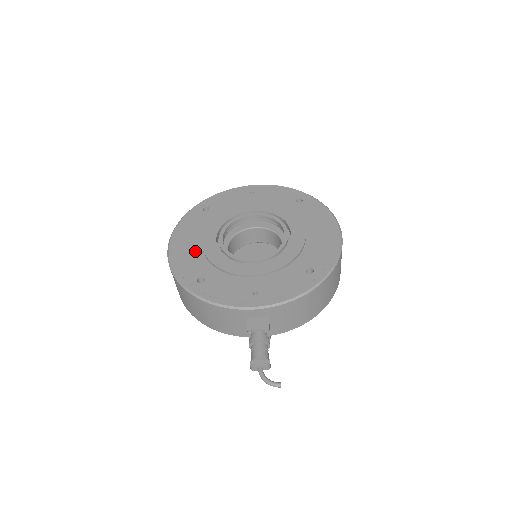
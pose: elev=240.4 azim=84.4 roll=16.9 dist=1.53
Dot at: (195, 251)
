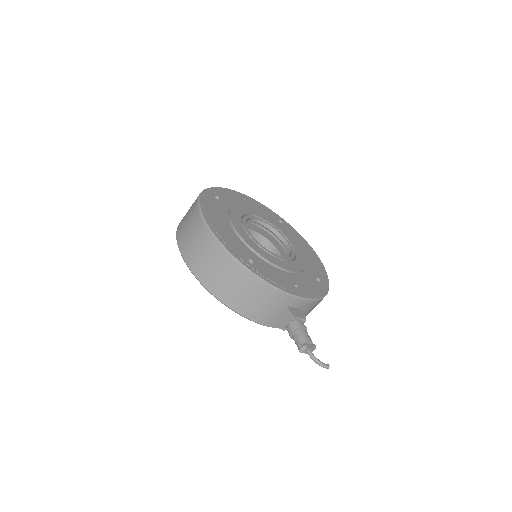
Dot at: (231, 233)
